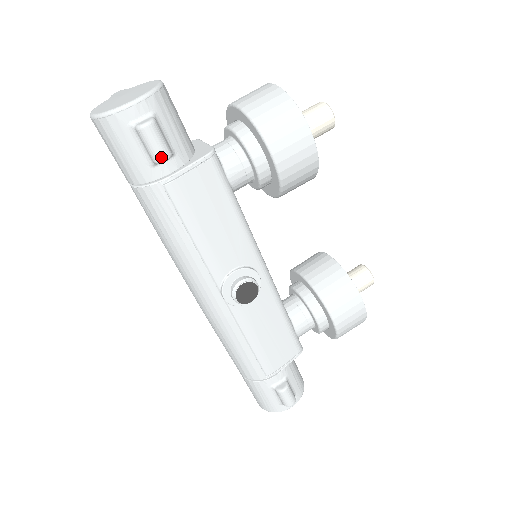
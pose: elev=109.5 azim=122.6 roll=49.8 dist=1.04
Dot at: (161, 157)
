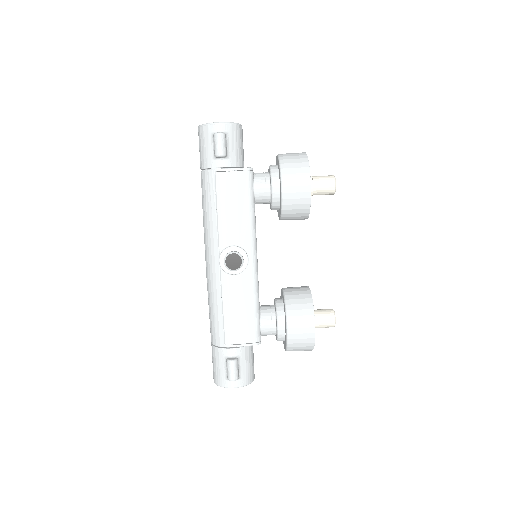
Dot at: (219, 153)
